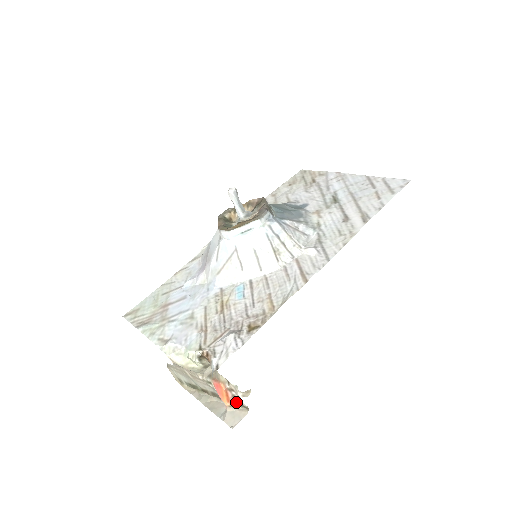
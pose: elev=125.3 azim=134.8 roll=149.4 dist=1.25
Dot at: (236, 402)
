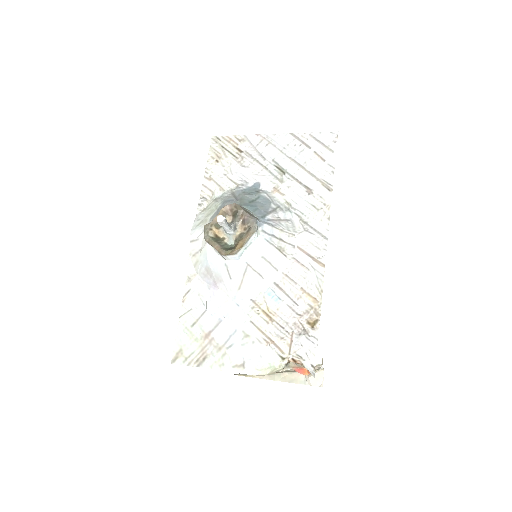
Dot at: occluded
